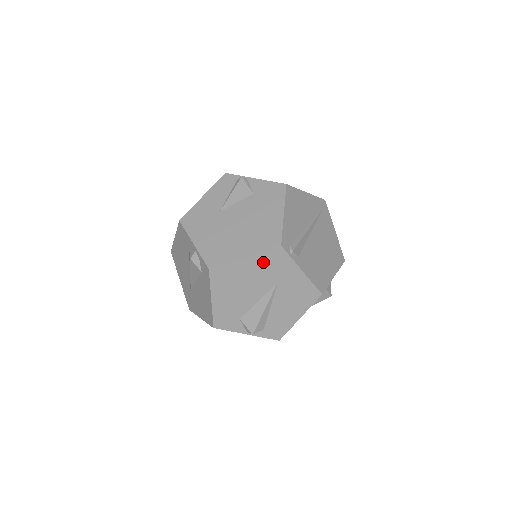
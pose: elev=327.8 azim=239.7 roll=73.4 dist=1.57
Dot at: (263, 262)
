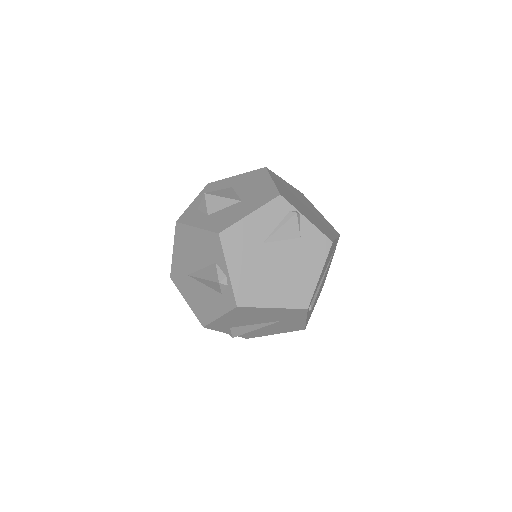
Dot at: (284, 312)
